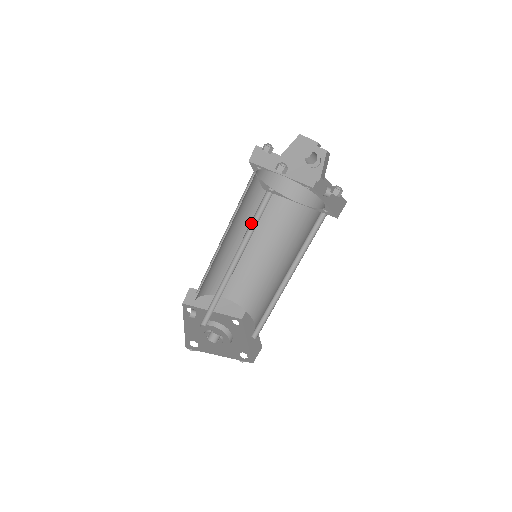
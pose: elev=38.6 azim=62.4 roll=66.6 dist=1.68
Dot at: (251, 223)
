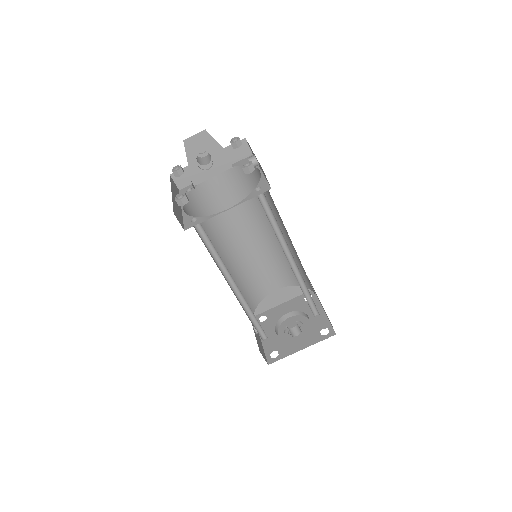
Dot at: (212, 252)
